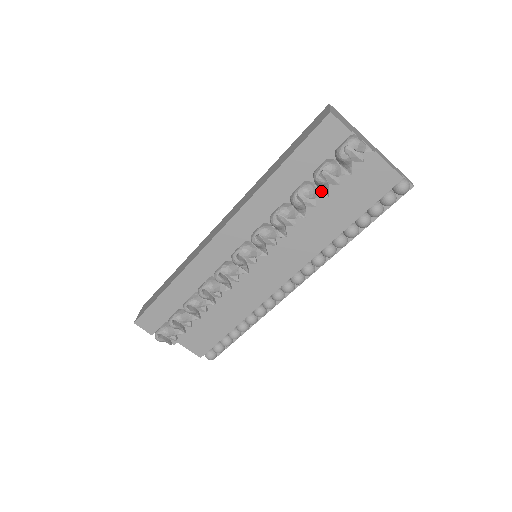
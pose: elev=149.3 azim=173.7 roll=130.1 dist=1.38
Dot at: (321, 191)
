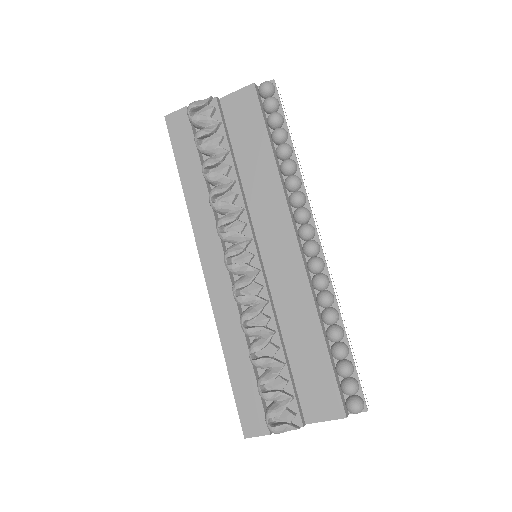
Dot at: (220, 155)
